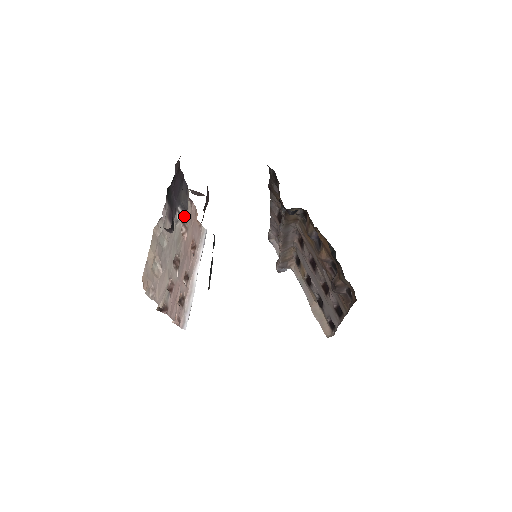
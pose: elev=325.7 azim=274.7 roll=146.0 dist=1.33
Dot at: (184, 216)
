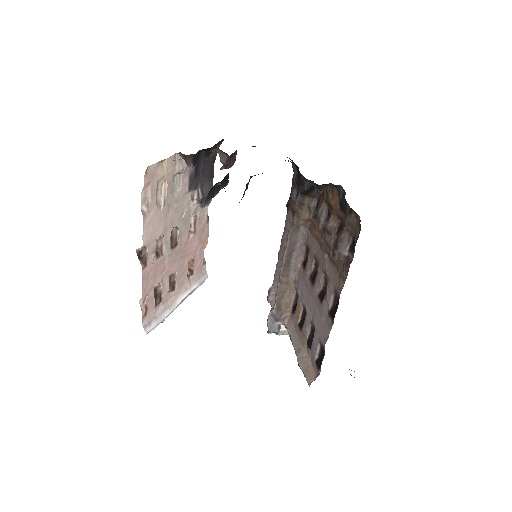
Dot at: (201, 200)
